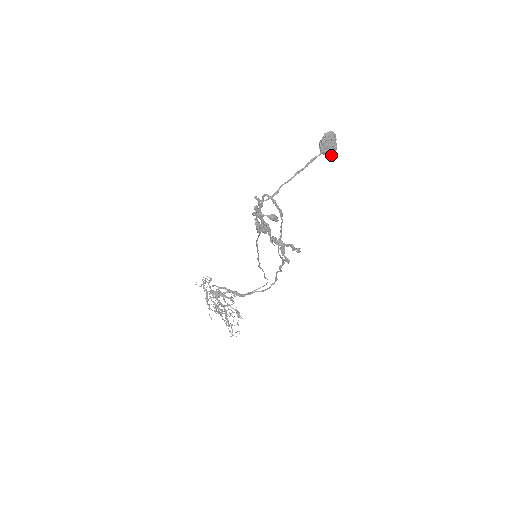
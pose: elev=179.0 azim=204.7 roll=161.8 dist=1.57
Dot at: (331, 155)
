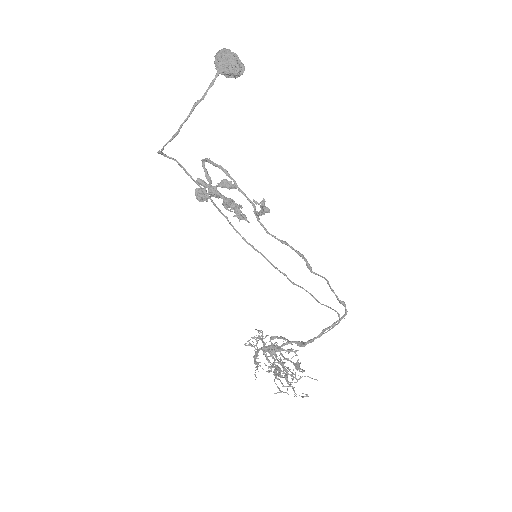
Dot at: (236, 71)
